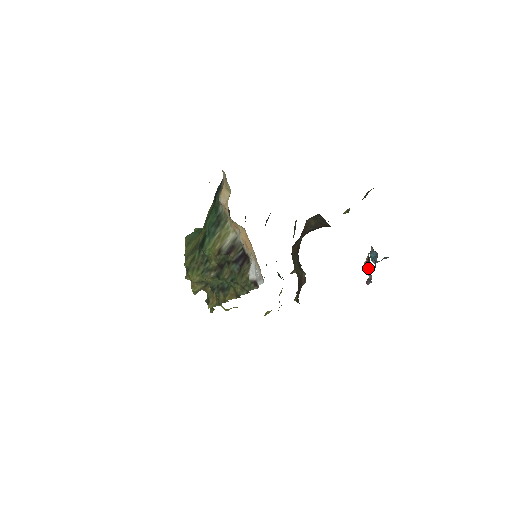
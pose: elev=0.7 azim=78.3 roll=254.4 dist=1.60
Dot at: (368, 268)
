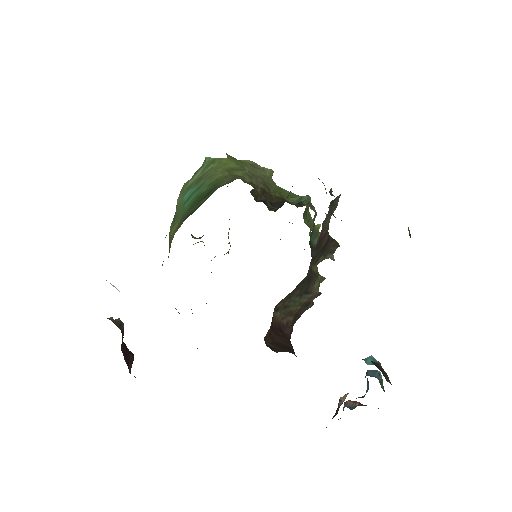
Dot at: occluded
